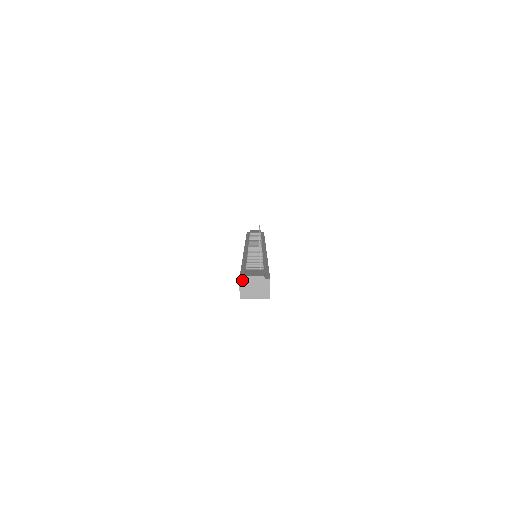
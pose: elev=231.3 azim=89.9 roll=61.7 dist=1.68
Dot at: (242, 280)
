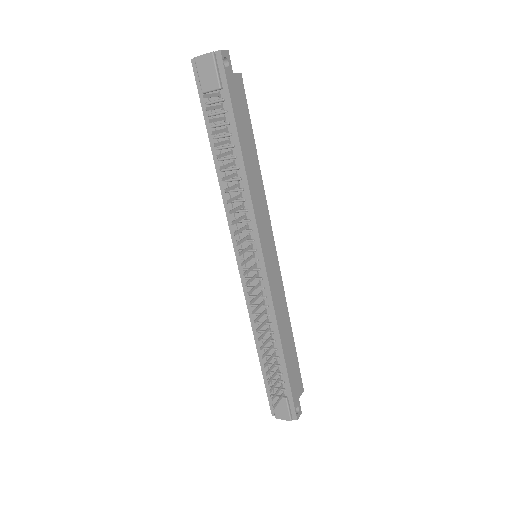
Dot at: (274, 415)
